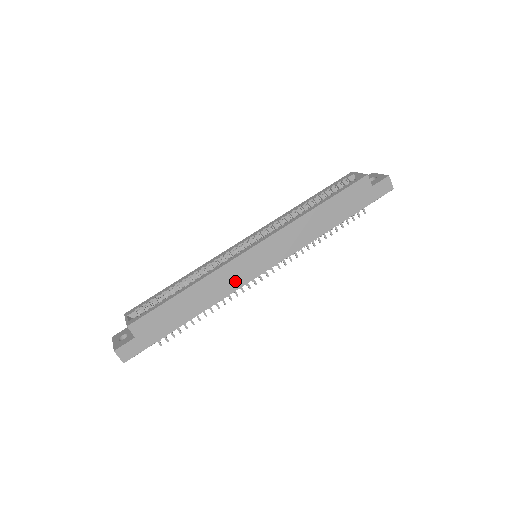
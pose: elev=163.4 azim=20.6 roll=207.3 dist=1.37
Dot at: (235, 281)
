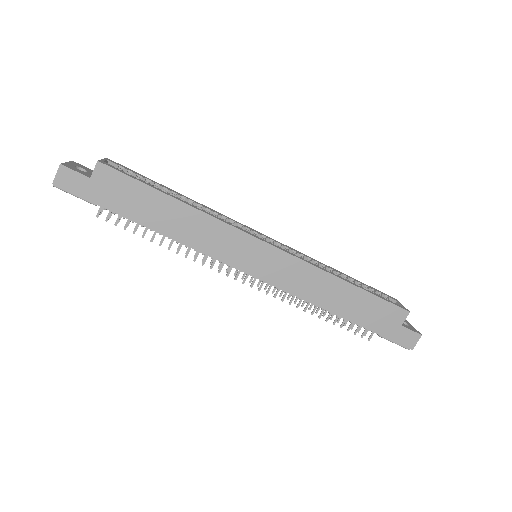
Dot at: (219, 248)
